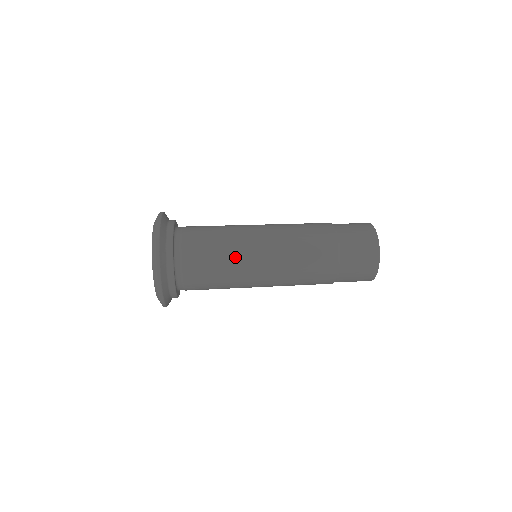
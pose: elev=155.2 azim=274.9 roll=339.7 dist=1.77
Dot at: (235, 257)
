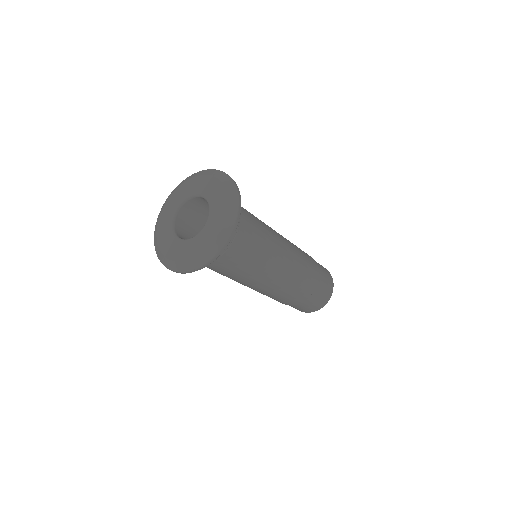
Dot at: occluded
